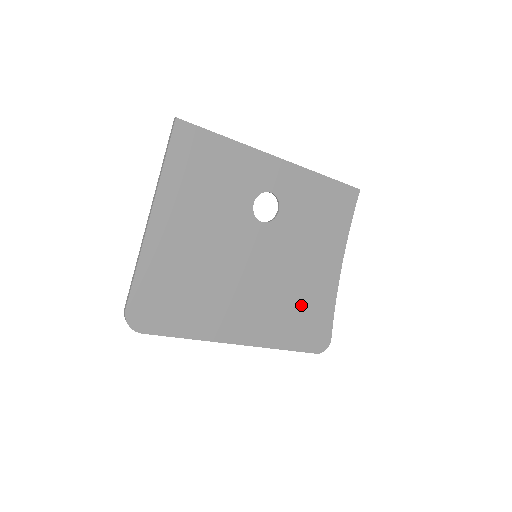
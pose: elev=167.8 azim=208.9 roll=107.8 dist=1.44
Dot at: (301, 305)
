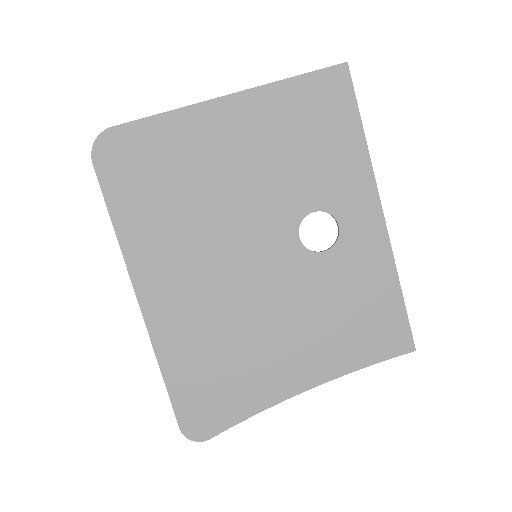
Dot at: (230, 360)
